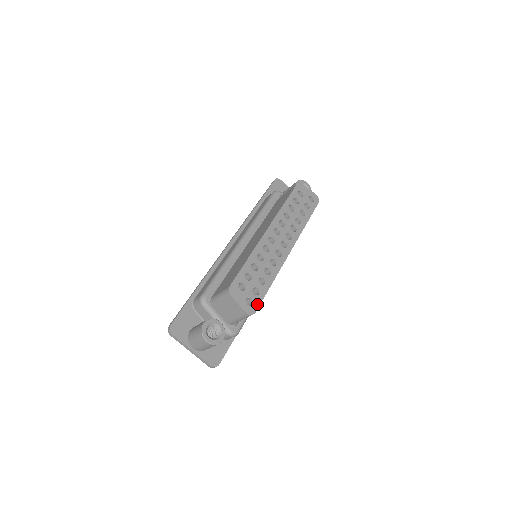
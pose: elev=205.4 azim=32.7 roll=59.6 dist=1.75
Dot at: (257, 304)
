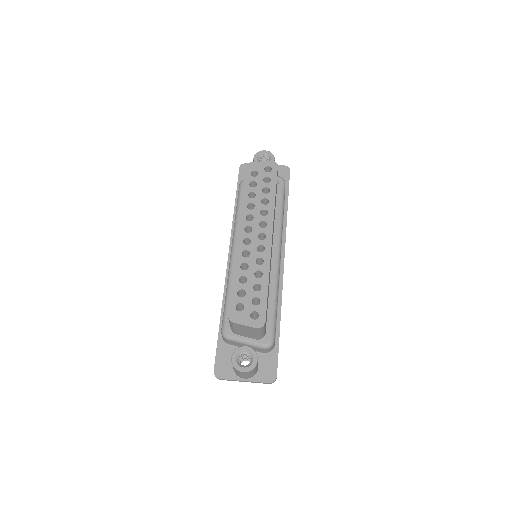
Dot at: (263, 312)
